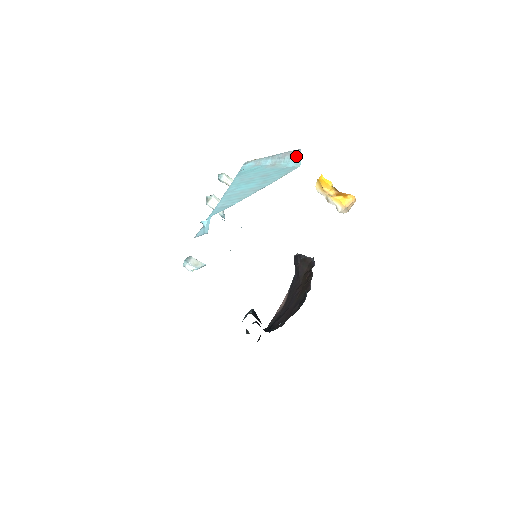
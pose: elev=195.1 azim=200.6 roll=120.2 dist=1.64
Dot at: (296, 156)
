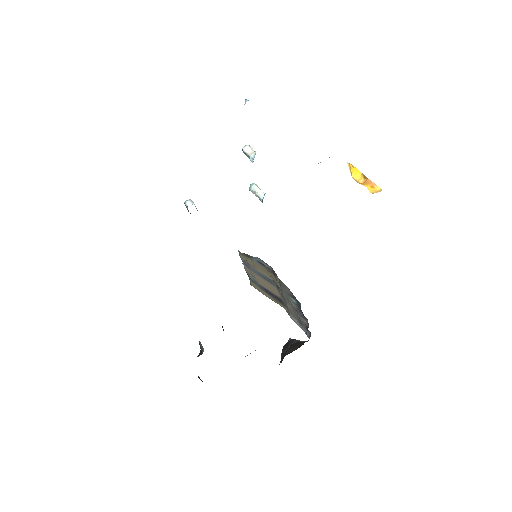
Dot at: occluded
